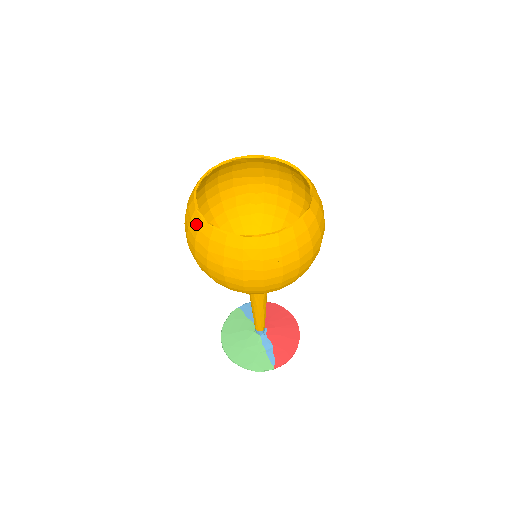
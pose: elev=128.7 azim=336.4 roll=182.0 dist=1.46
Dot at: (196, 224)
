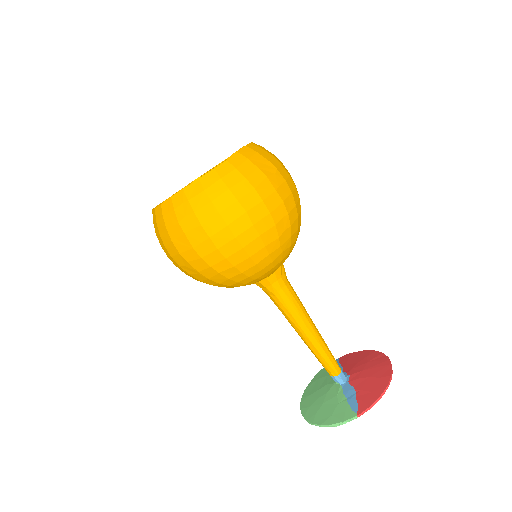
Dot at: occluded
